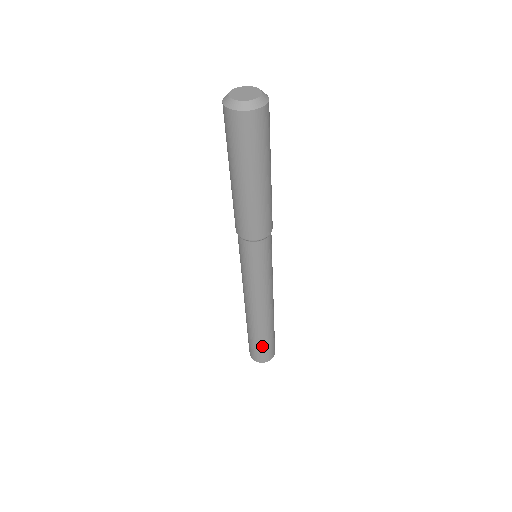
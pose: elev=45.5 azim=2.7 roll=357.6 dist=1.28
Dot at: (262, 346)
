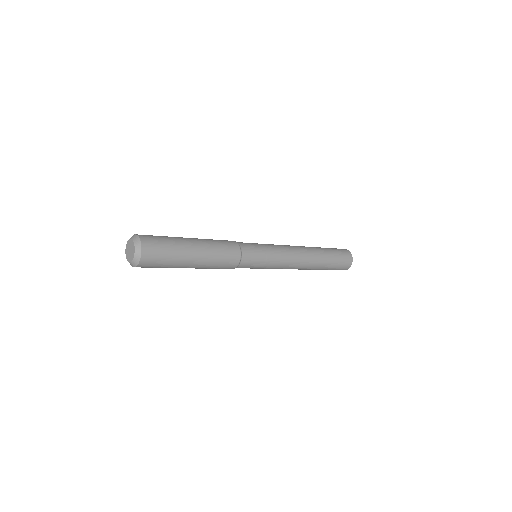
Dot at: occluded
